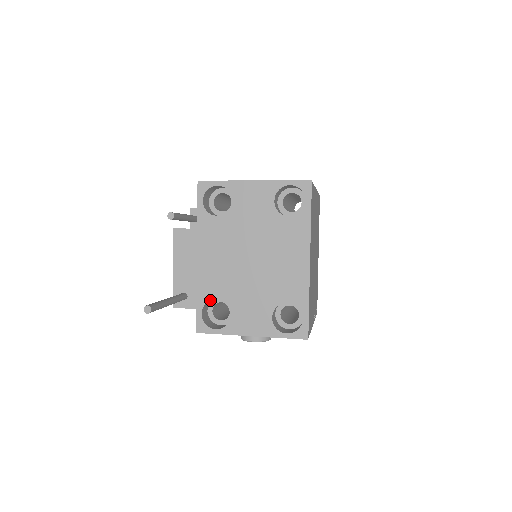
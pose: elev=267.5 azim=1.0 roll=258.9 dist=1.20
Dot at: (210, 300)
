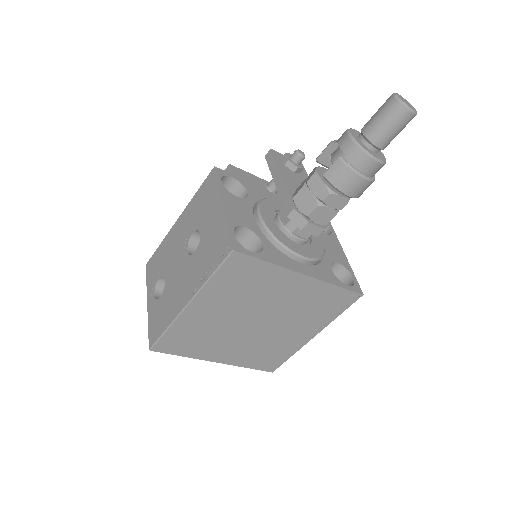
Dot at: occluded
